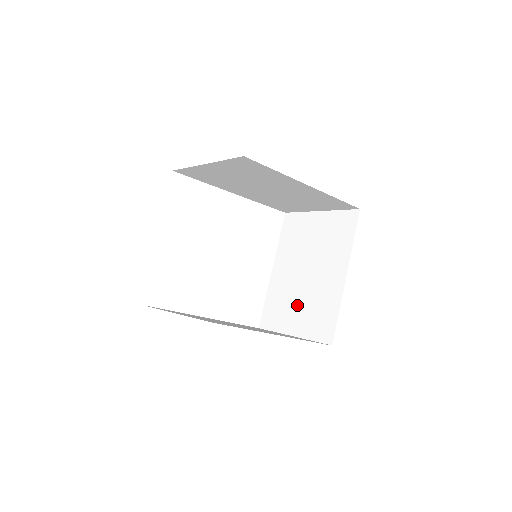
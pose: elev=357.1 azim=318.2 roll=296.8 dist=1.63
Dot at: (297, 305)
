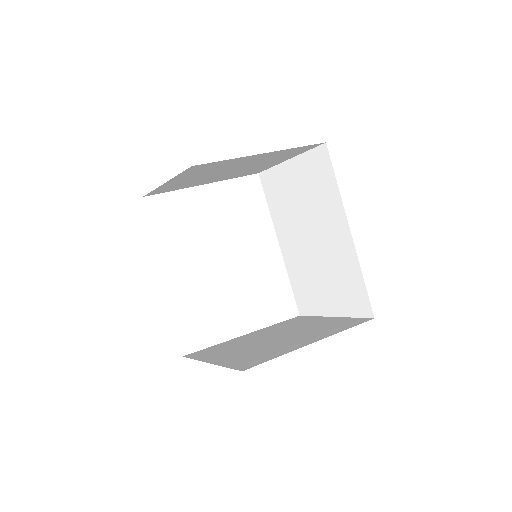
Dot at: (241, 350)
